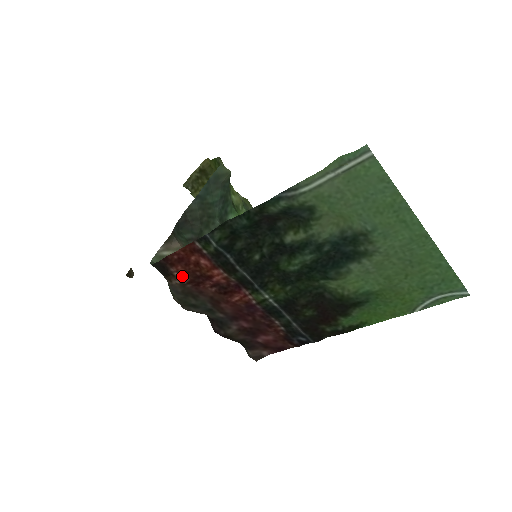
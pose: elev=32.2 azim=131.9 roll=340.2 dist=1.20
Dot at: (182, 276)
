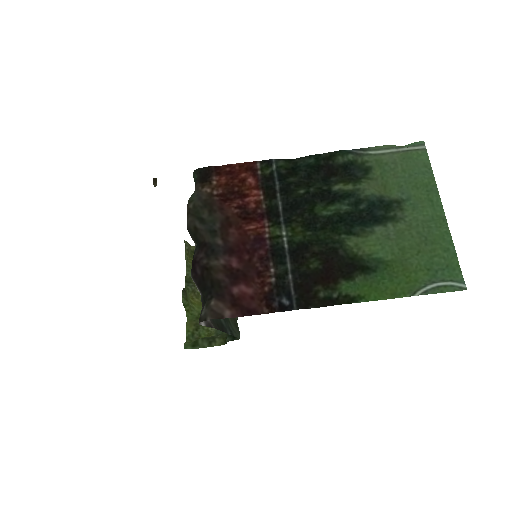
Dot at: (218, 186)
